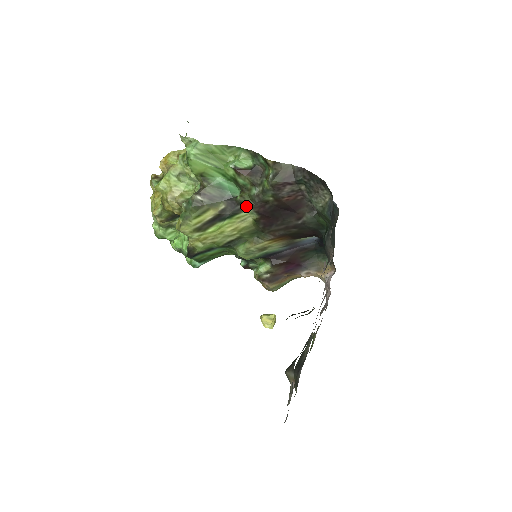
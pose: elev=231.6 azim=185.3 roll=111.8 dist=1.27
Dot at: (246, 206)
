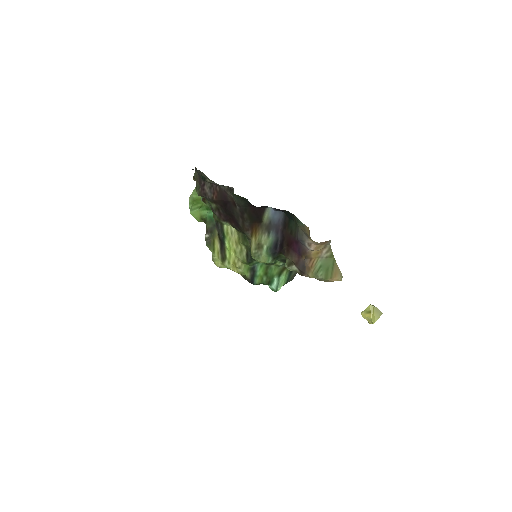
Dot at: (219, 221)
